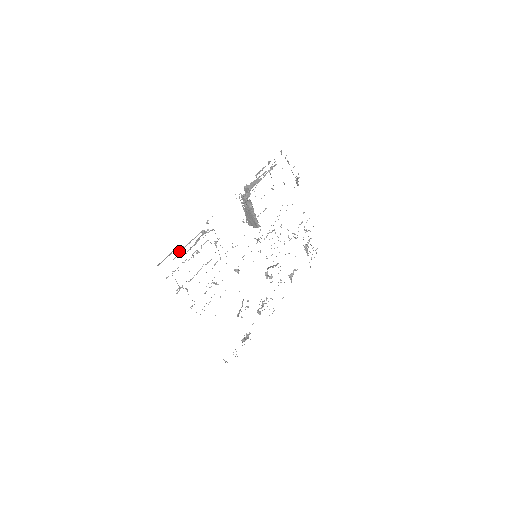
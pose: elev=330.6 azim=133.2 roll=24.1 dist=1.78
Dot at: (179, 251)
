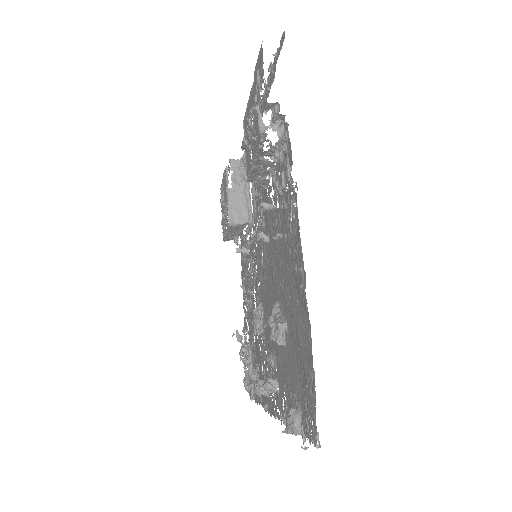
Dot at: (252, 86)
